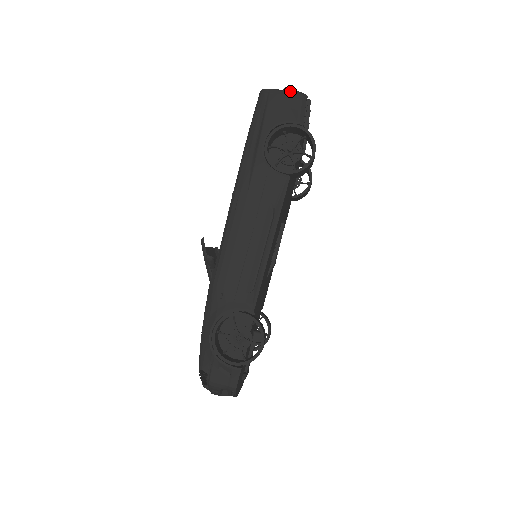
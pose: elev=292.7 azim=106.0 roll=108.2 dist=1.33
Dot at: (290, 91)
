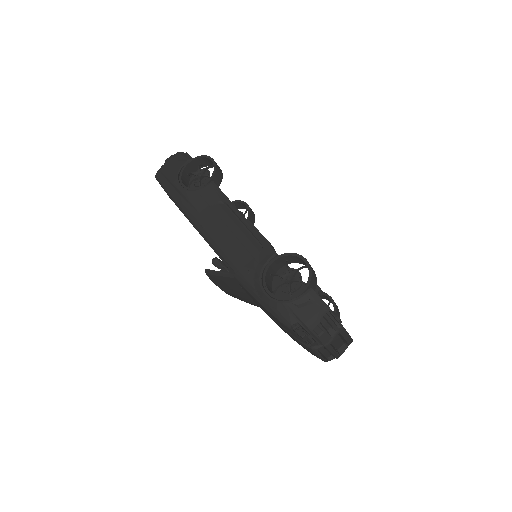
Dot at: (169, 158)
